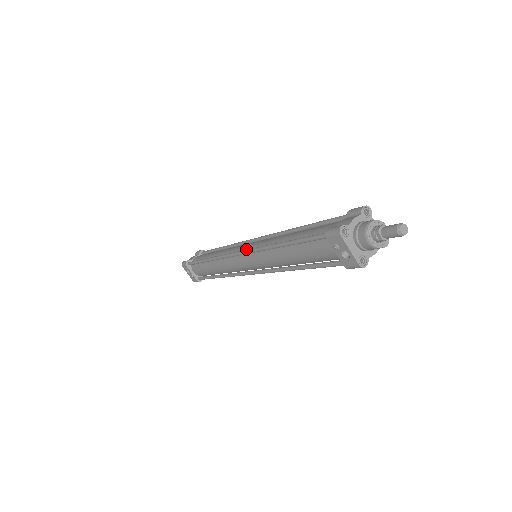
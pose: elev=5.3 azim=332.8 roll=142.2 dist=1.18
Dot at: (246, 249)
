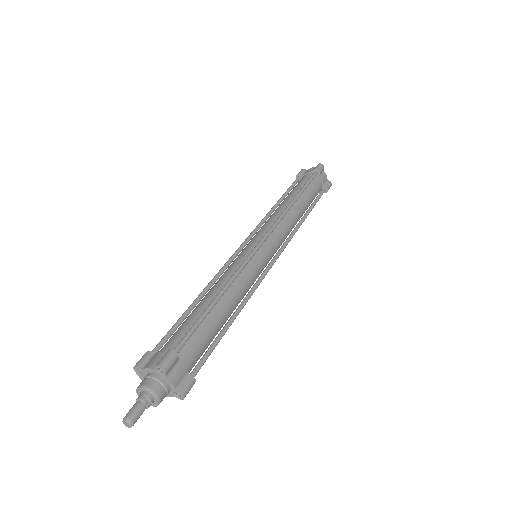
Dot at: occluded
